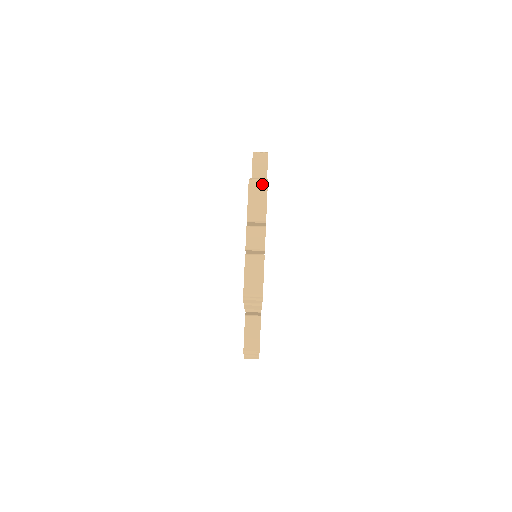
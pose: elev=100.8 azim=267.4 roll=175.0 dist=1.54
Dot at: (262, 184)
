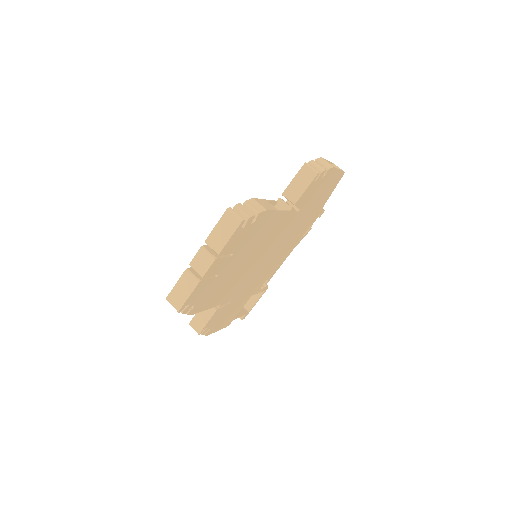
Dot at: (236, 219)
